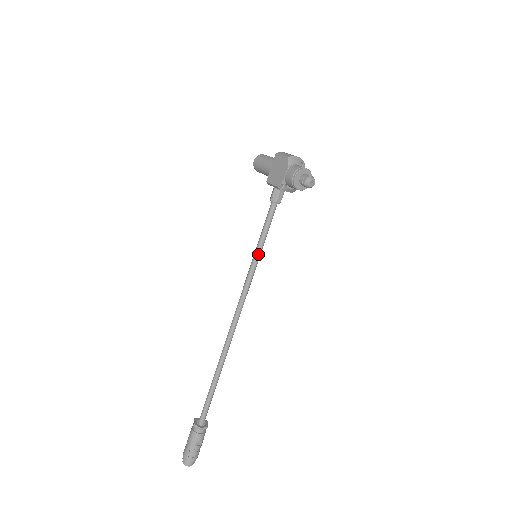
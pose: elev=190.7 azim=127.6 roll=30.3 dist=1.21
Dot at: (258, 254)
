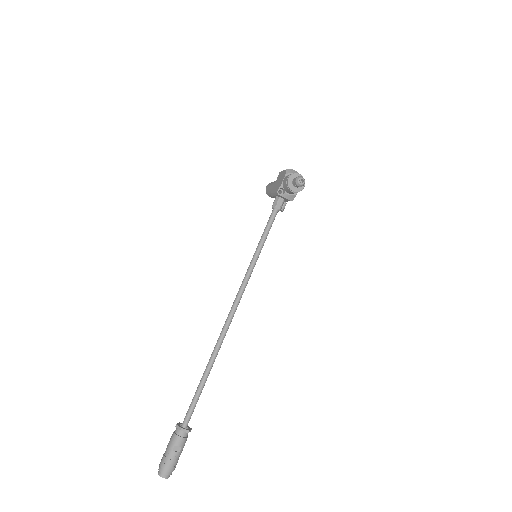
Dot at: (257, 252)
